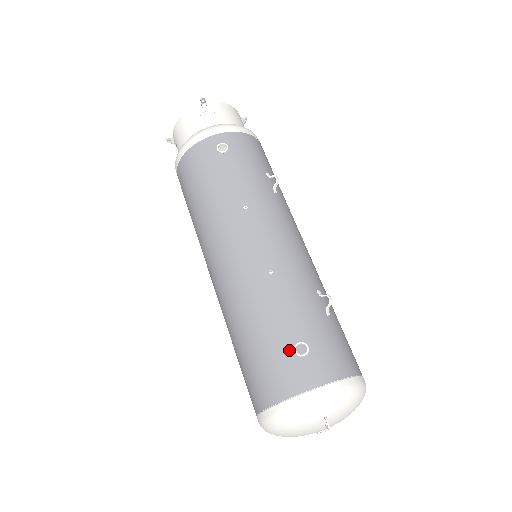
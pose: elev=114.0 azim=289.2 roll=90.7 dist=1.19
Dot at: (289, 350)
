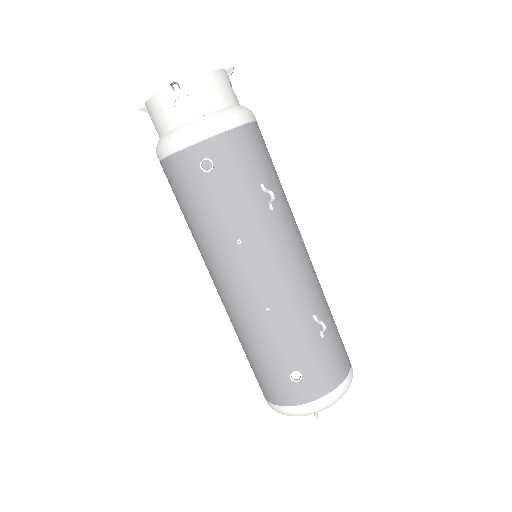
Dot at: (286, 375)
